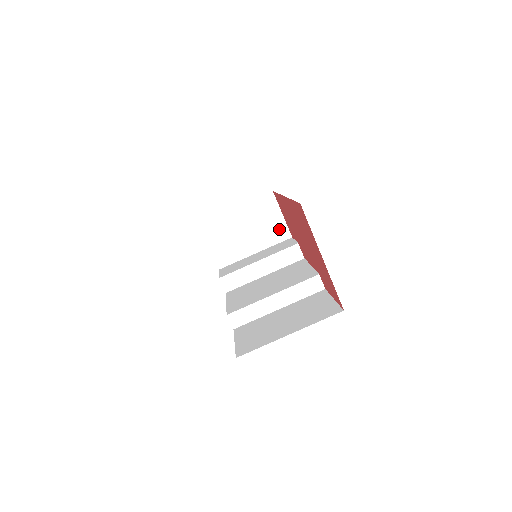
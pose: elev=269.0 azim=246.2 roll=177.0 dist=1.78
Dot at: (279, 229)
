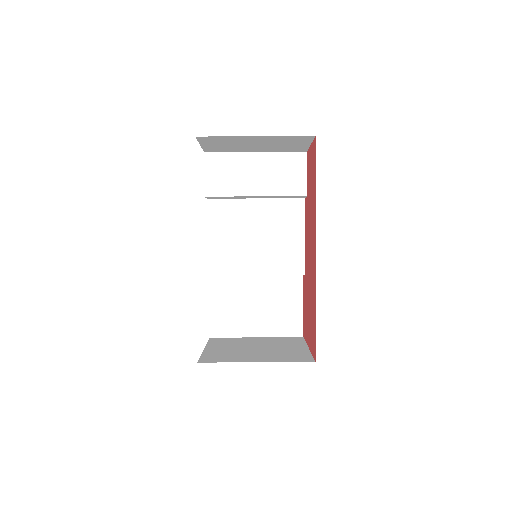
Dot at: (297, 148)
